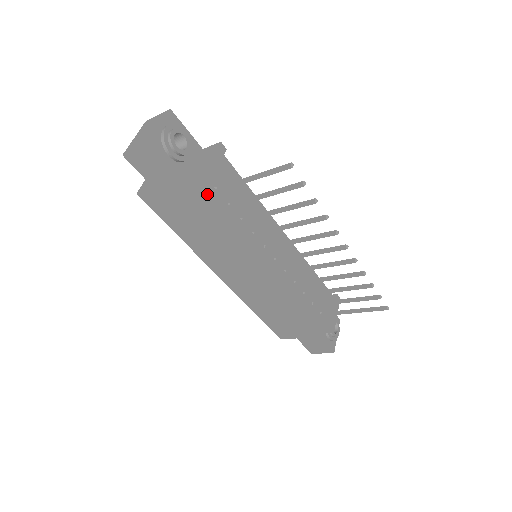
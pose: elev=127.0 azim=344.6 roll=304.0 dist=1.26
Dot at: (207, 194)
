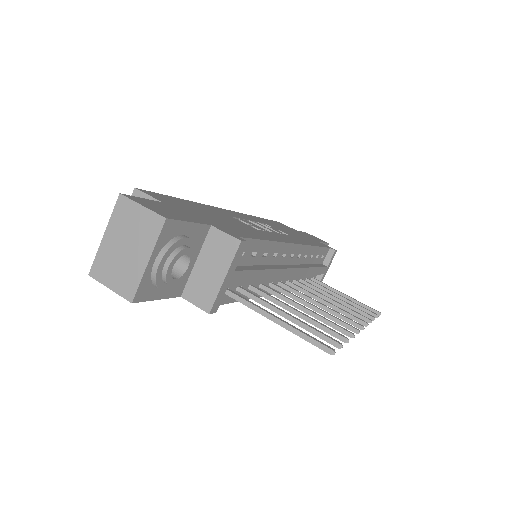
Dot at: occluded
